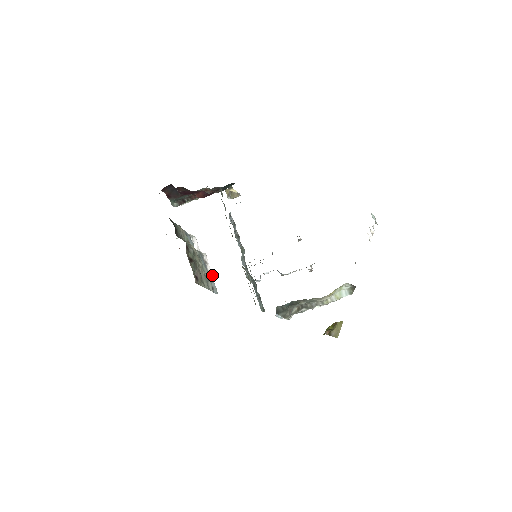
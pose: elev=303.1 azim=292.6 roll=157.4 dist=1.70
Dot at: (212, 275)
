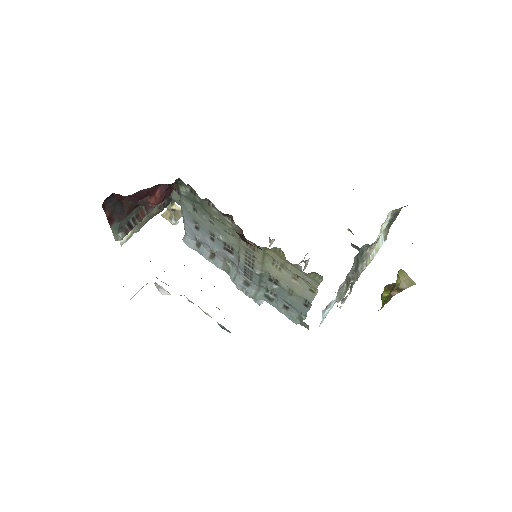
Dot at: (209, 315)
